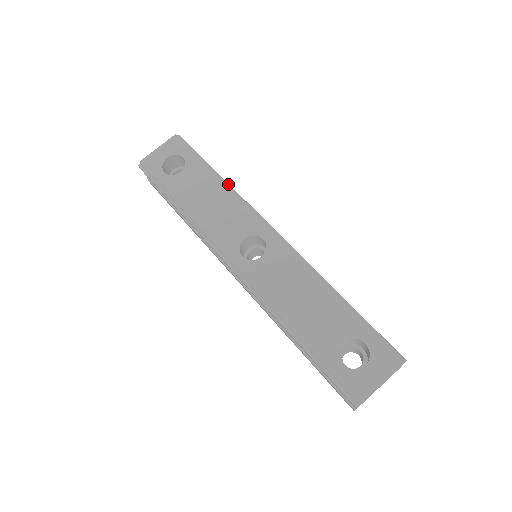
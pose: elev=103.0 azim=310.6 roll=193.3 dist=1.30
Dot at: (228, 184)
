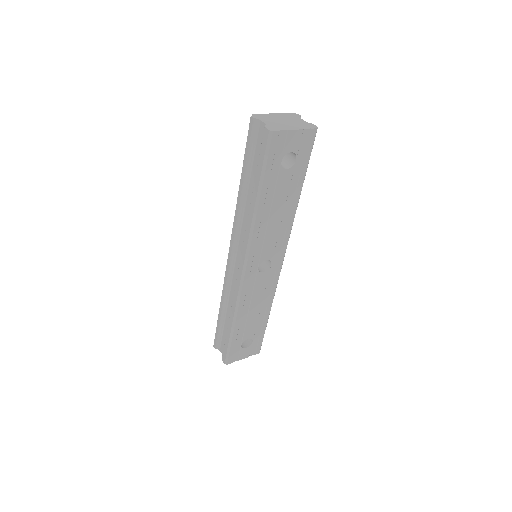
Dot at: occluded
